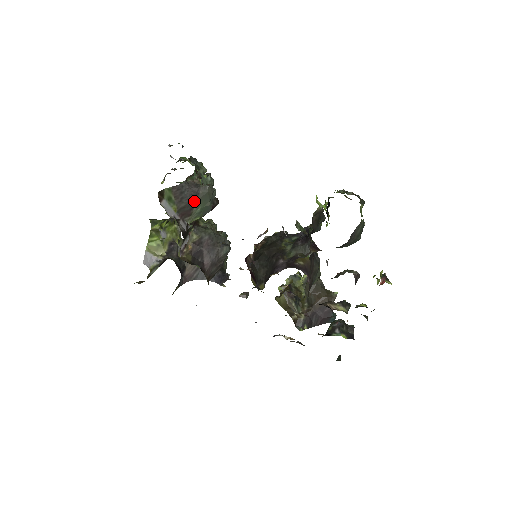
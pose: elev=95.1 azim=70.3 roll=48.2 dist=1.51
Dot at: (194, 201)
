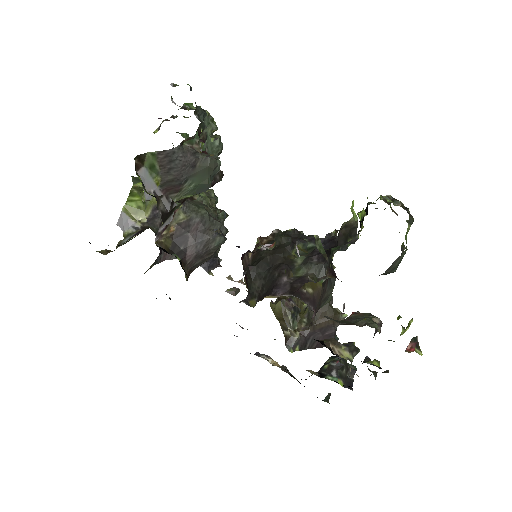
Dot at: (187, 175)
